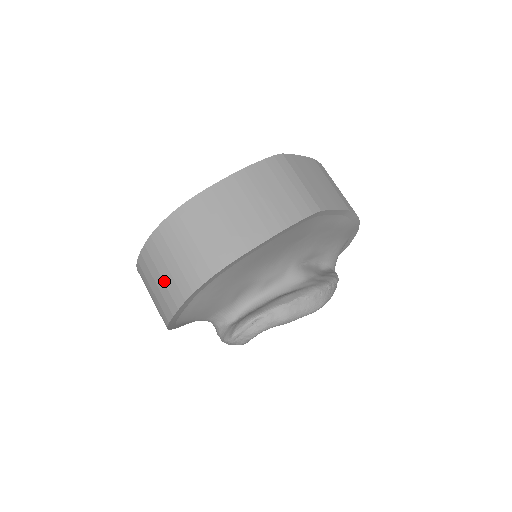
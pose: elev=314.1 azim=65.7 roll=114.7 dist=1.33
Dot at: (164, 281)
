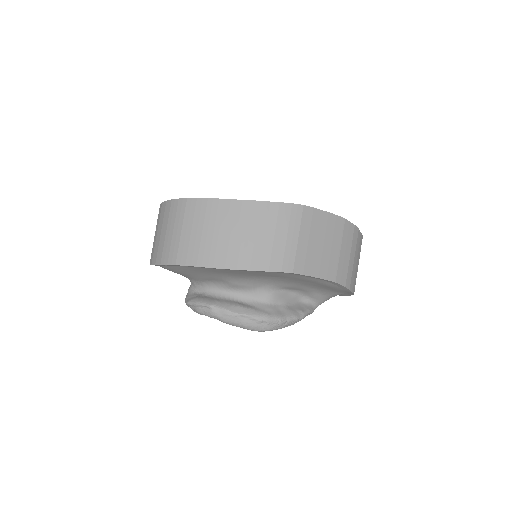
Dot at: (156, 239)
